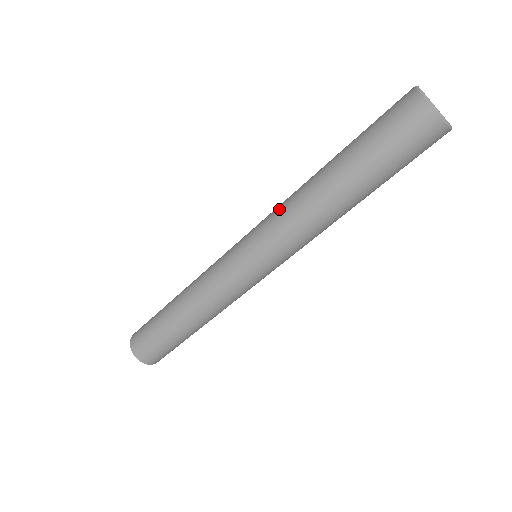
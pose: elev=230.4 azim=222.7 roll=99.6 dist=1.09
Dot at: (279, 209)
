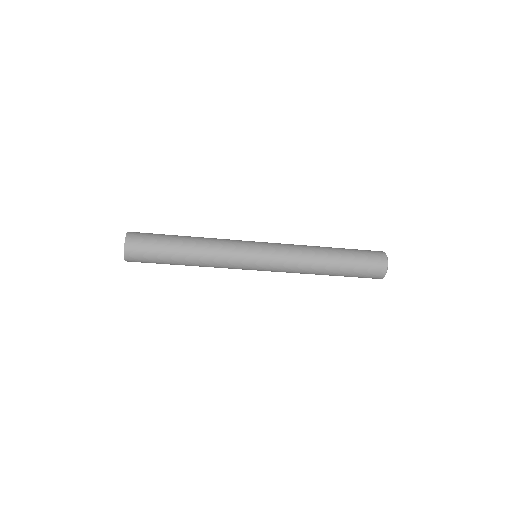
Dot at: (294, 259)
